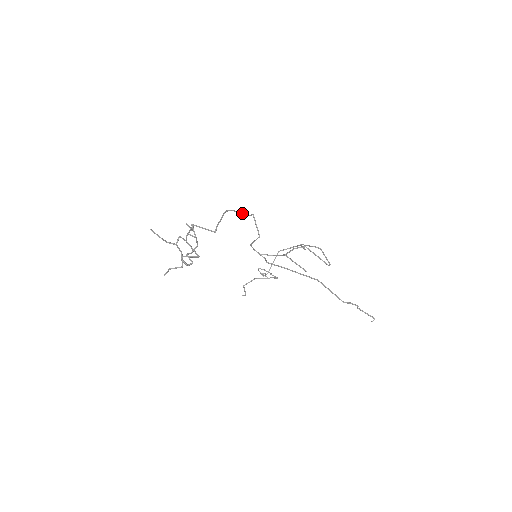
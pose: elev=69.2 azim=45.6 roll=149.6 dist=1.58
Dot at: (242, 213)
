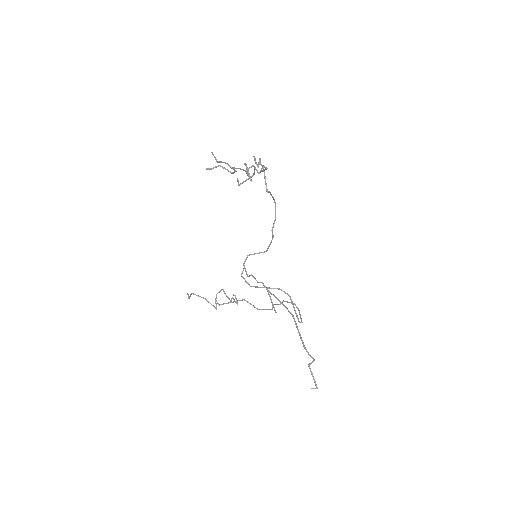
Dot at: (274, 222)
